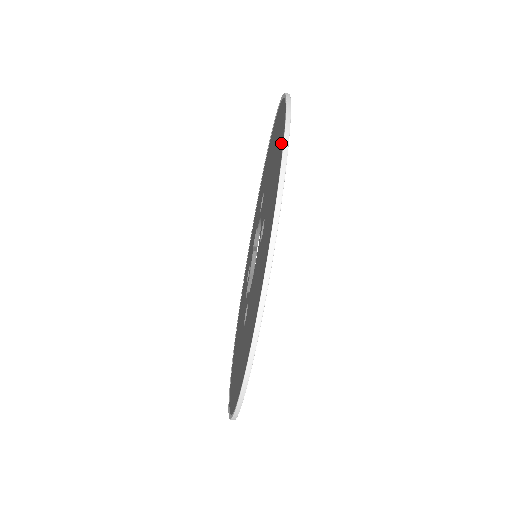
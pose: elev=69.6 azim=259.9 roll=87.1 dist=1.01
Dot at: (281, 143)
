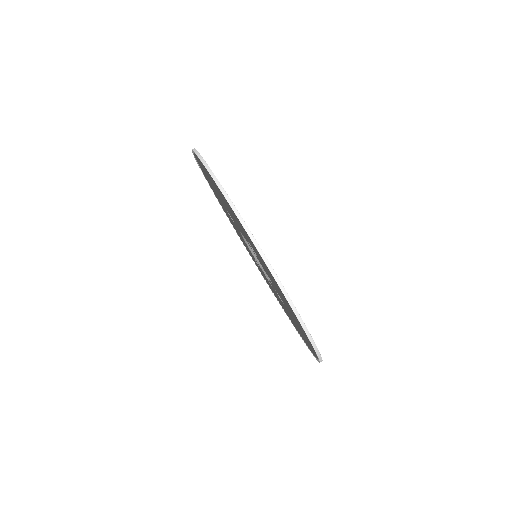
Dot at: (208, 182)
